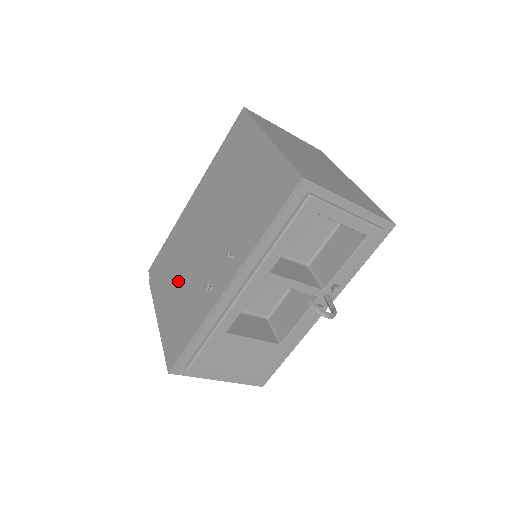
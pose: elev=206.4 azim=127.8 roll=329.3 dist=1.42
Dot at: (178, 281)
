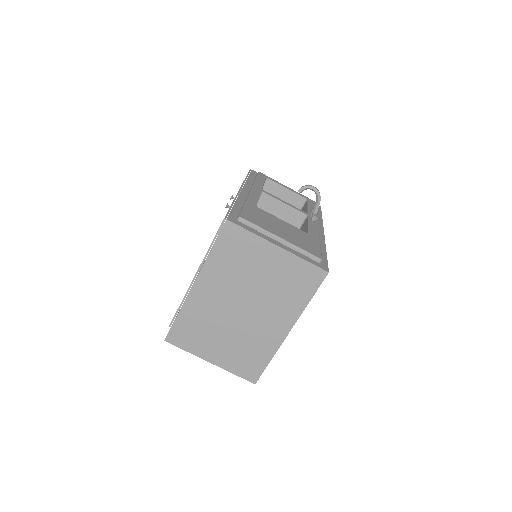
Dot at: occluded
